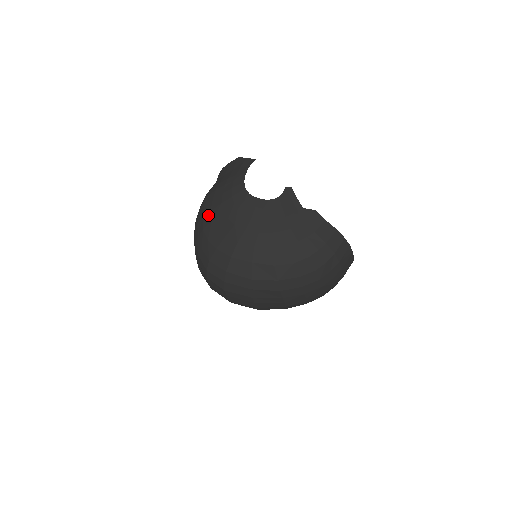
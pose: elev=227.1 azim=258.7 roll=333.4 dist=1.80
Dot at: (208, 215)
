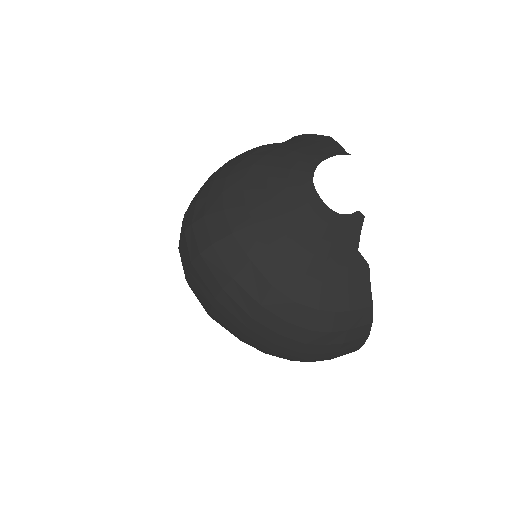
Dot at: (246, 166)
